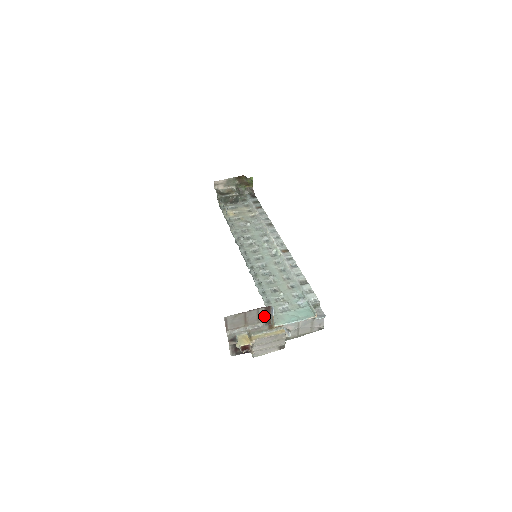
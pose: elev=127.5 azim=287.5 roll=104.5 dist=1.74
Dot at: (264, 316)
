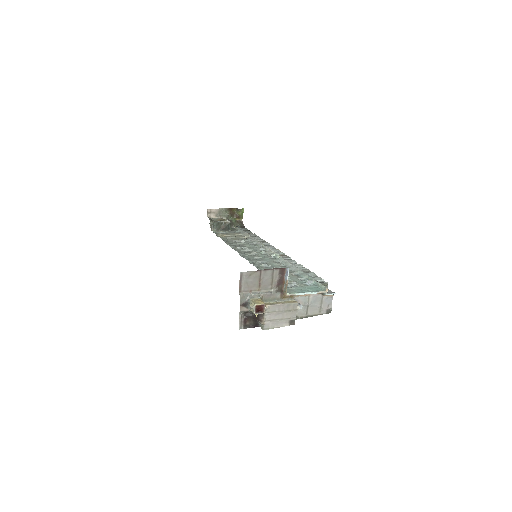
Dot at: (277, 281)
